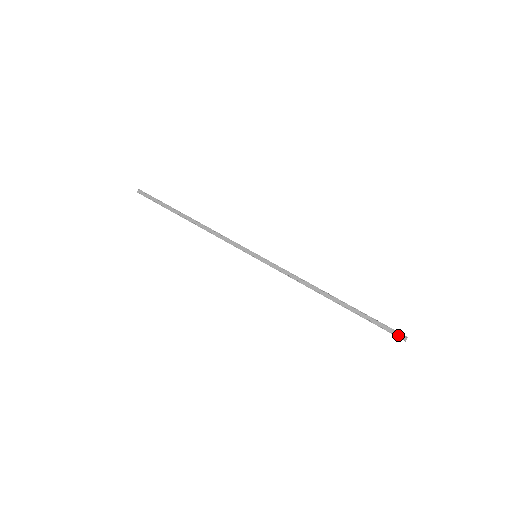
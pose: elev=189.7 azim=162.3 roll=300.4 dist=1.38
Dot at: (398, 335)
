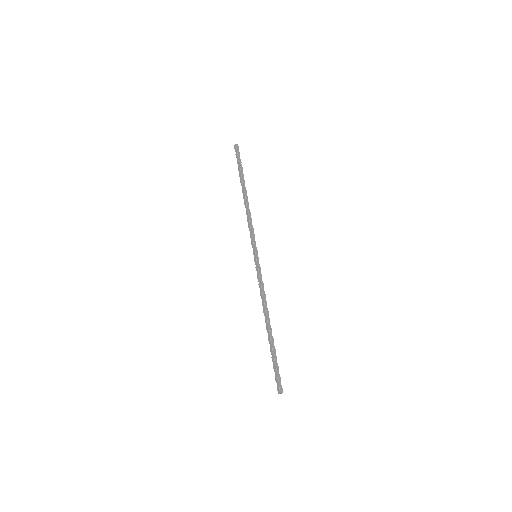
Dot at: (280, 386)
